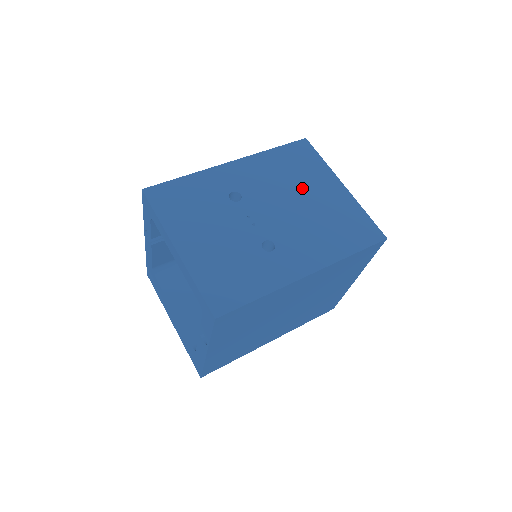
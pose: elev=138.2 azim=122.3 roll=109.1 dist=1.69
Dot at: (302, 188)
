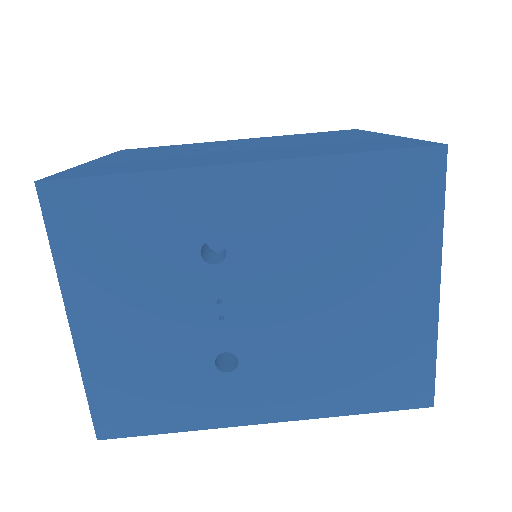
Dot at: (353, 271)
